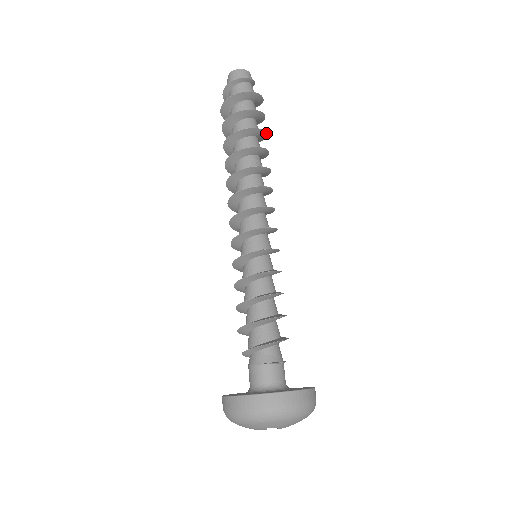
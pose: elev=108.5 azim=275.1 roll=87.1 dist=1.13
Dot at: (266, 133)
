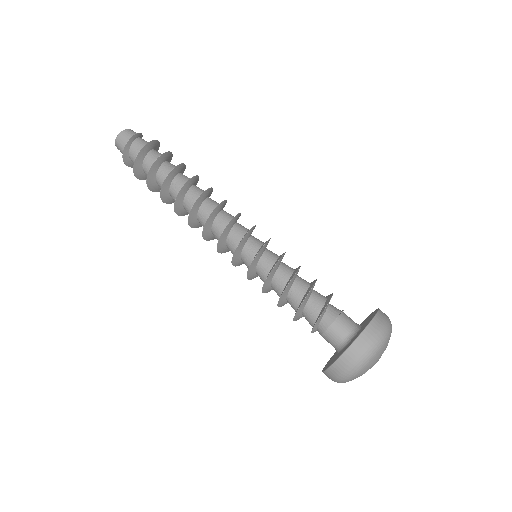
Dot at: (184, 170)
